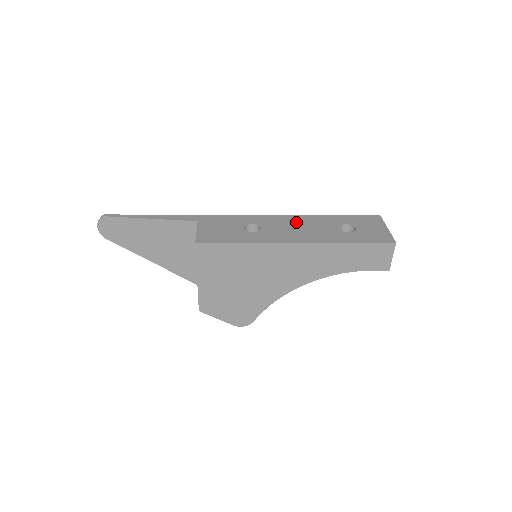
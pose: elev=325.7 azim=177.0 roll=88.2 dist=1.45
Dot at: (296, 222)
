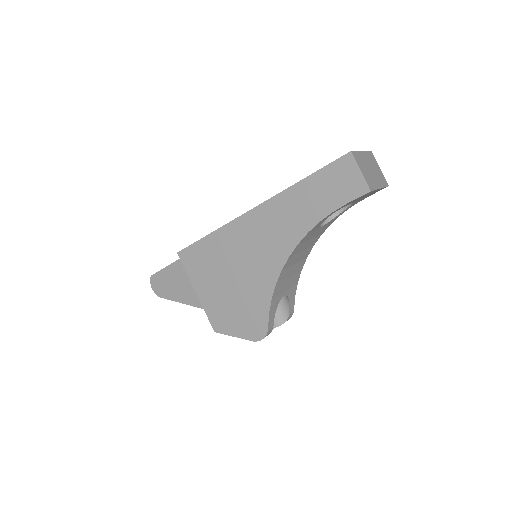
Dot at: occluded
